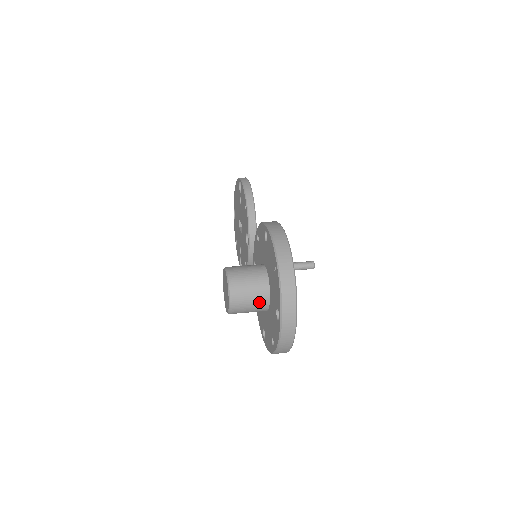
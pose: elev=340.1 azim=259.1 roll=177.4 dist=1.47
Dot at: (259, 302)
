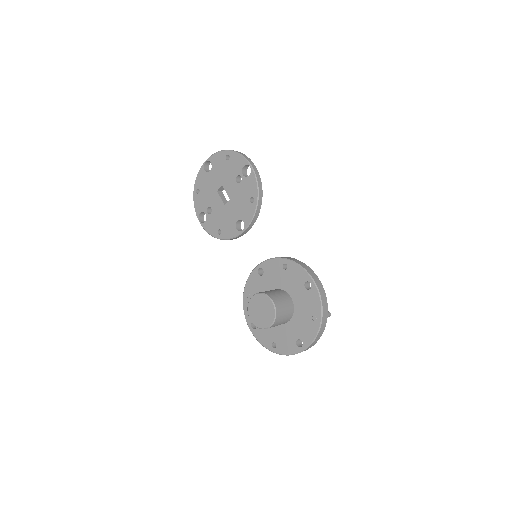
Dot at: occluded
